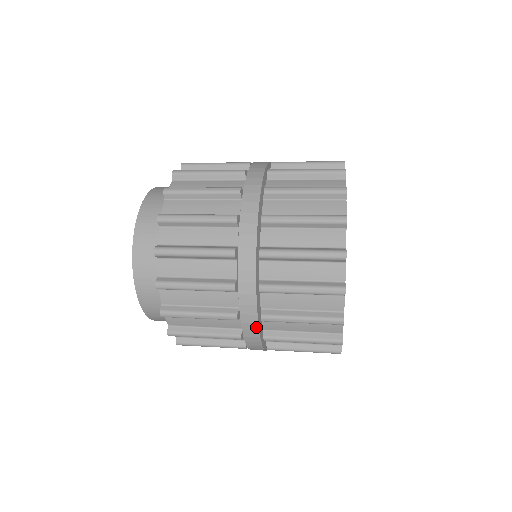
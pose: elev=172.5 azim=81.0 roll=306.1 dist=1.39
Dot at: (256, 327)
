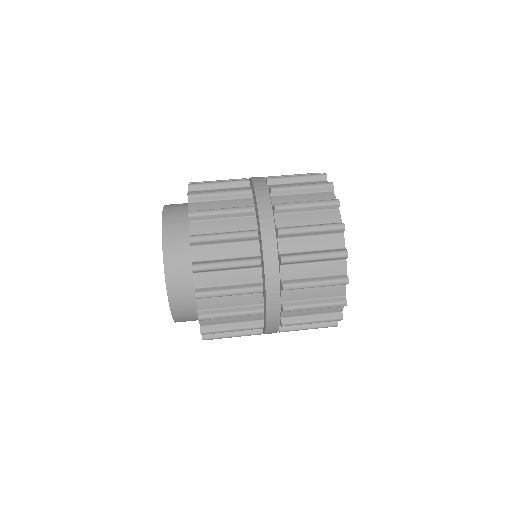
Dot at: (277, 329)
